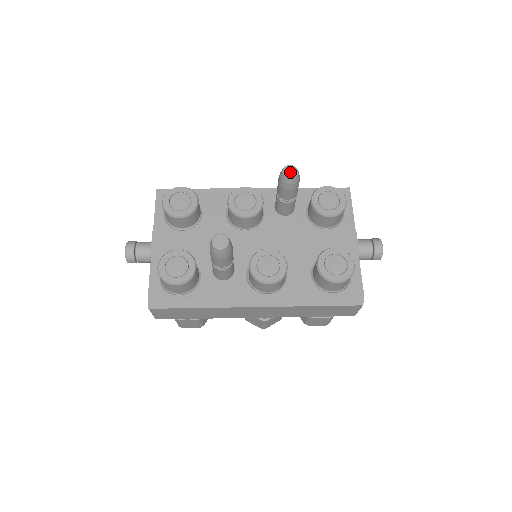
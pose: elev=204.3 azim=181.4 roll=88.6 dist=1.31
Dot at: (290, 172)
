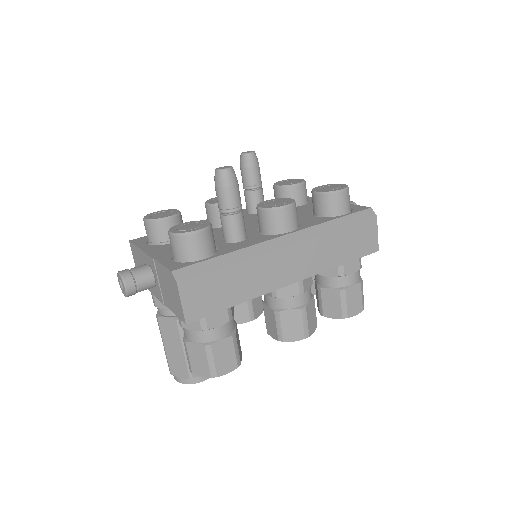
Dot at: (248, 152)
